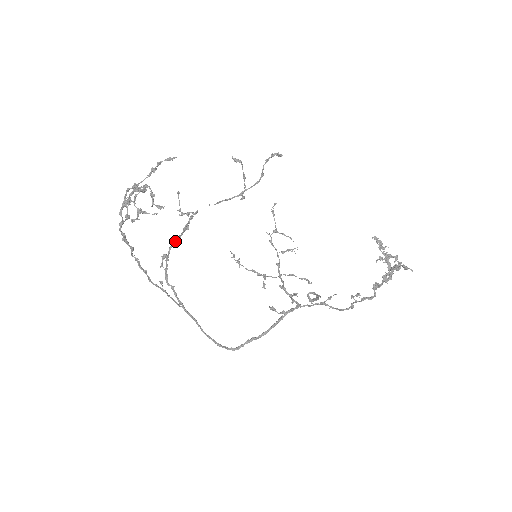
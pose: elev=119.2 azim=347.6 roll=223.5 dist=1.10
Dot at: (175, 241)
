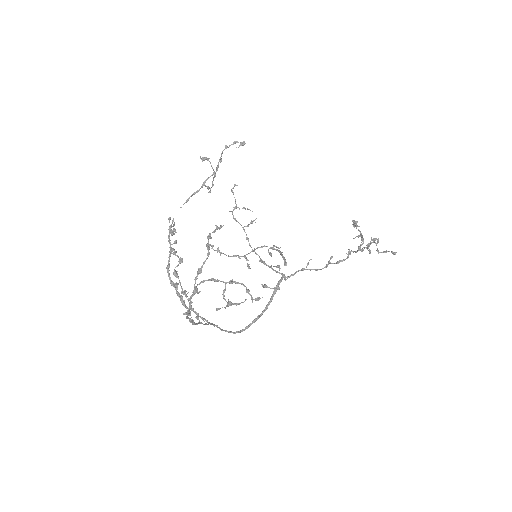
Dot at: (169, 260)
